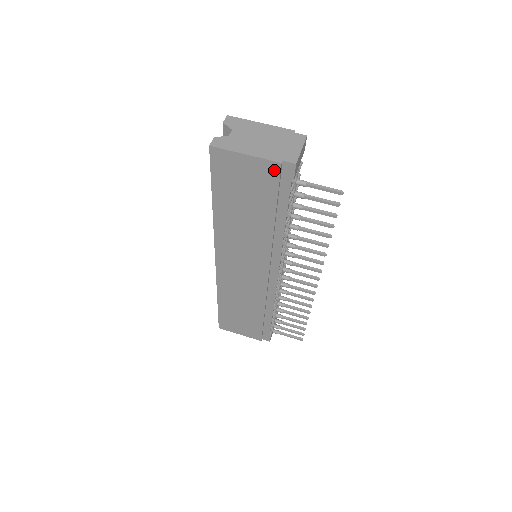
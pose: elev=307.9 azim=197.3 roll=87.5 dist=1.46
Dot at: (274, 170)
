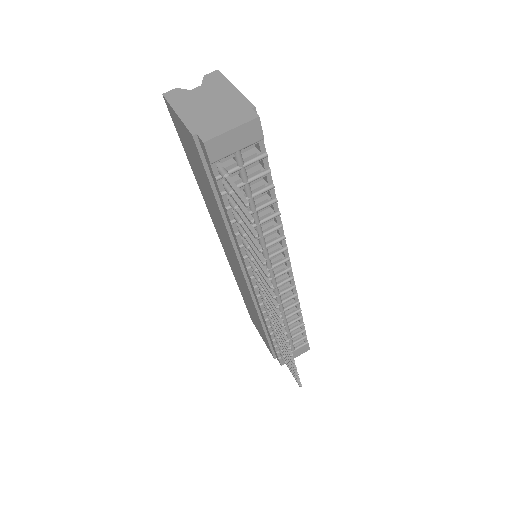
Dot at: (194, 143)
